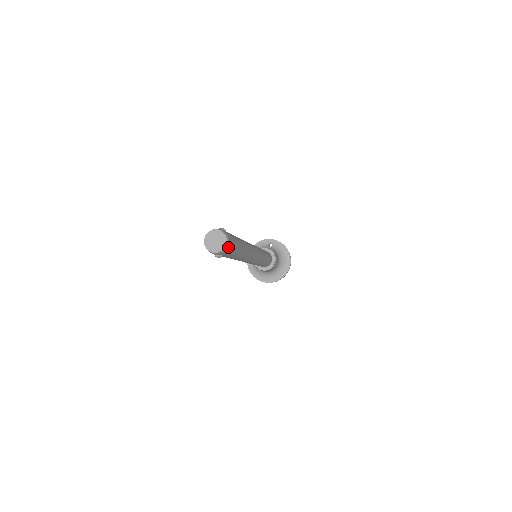
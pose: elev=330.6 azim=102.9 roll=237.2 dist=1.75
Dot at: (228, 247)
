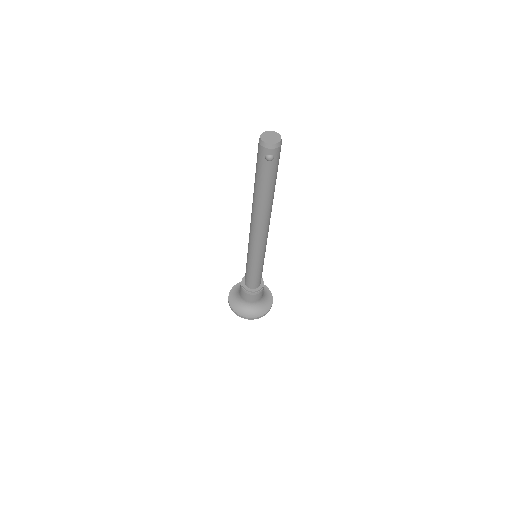
Dot at: occluded
